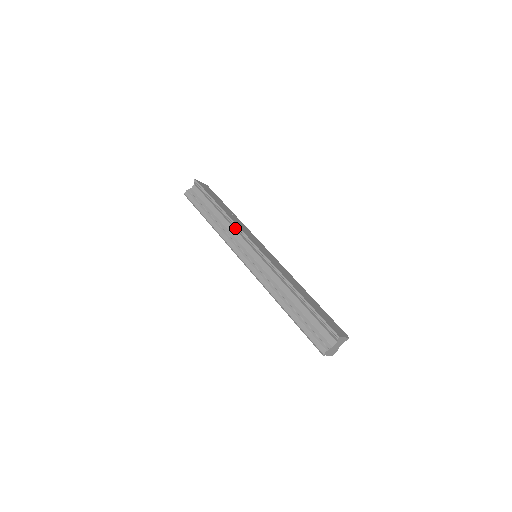
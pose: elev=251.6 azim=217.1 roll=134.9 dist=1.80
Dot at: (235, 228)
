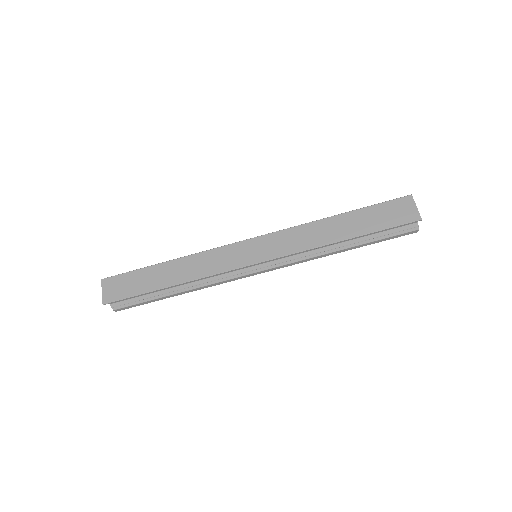
Dot at: (211, 275)
